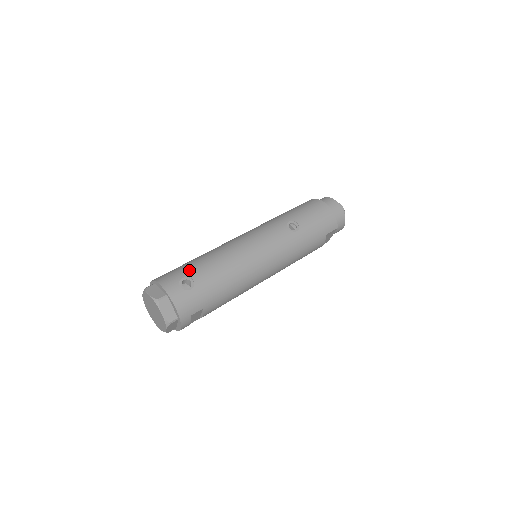
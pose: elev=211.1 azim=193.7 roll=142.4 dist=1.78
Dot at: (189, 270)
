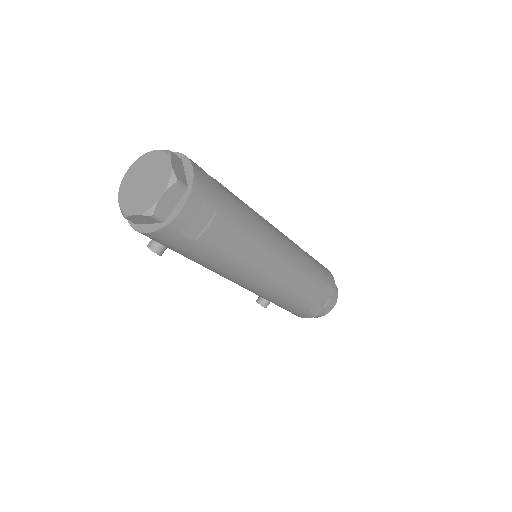
Dot at: occluded
